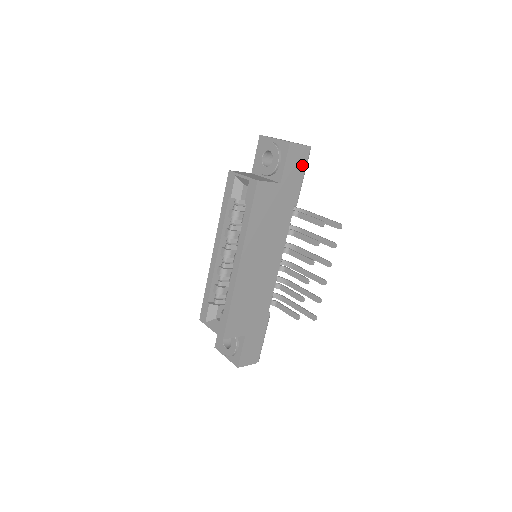
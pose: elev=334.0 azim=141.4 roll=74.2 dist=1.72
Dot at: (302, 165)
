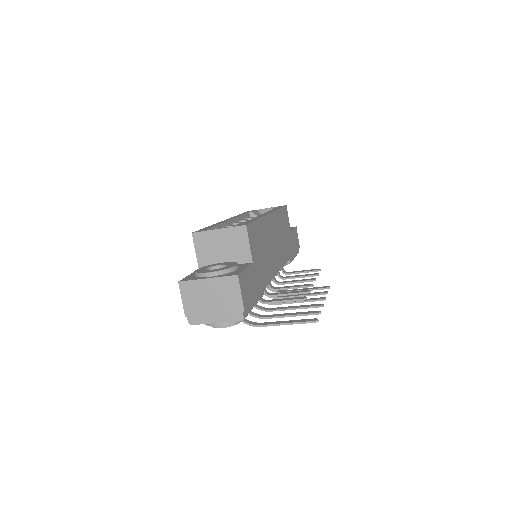
Dot at: (297, 249)
